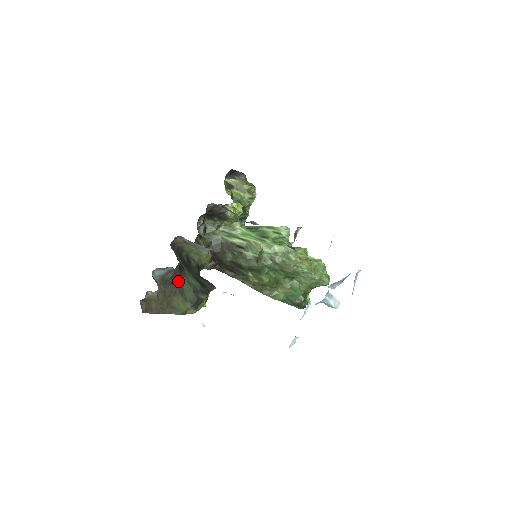
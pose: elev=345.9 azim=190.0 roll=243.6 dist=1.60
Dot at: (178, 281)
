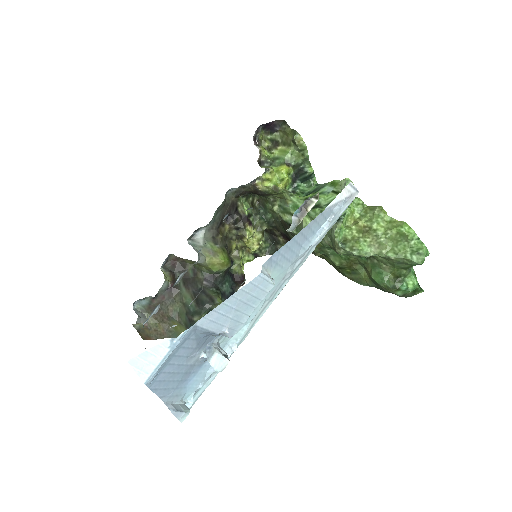
Dot at: (170, 304)
